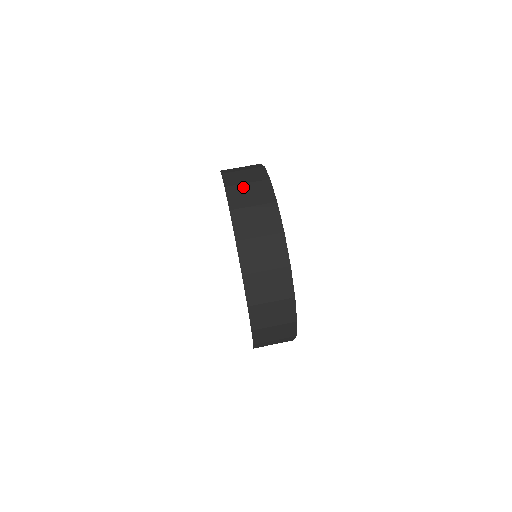
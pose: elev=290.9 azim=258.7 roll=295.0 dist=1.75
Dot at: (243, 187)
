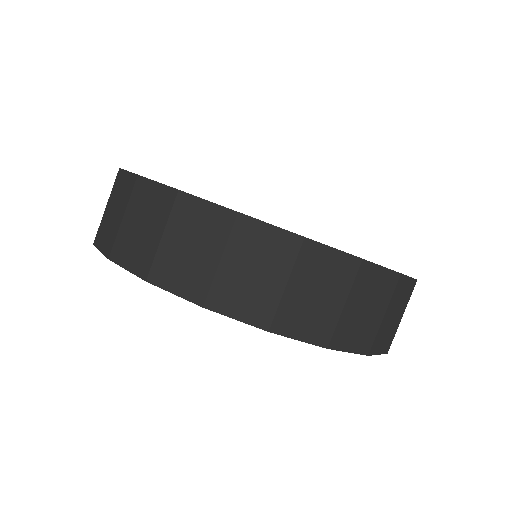
Dot at: occluded
